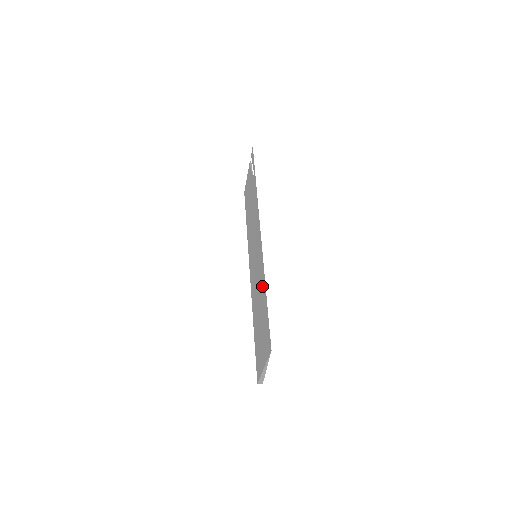
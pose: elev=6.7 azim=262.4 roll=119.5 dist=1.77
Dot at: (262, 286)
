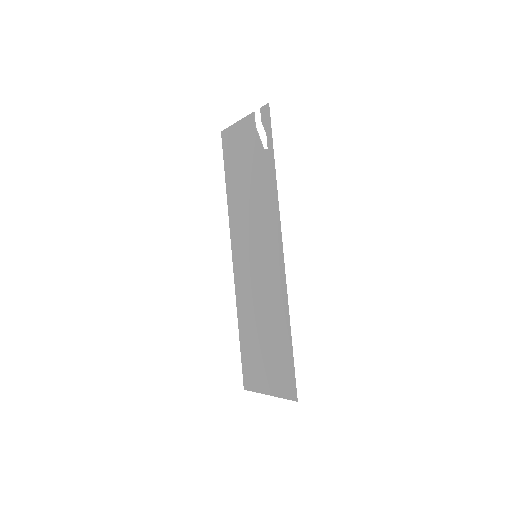
Dot at: (279, 316)
